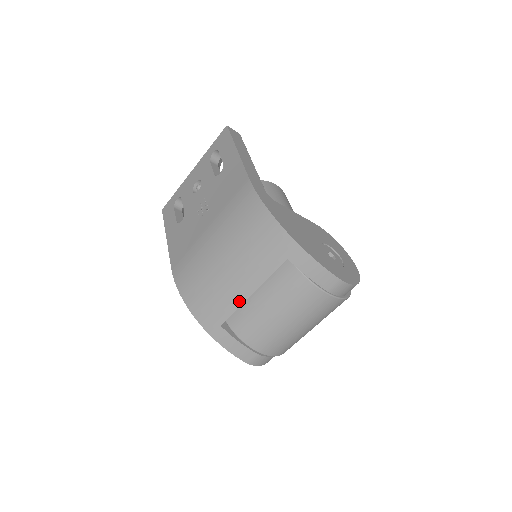
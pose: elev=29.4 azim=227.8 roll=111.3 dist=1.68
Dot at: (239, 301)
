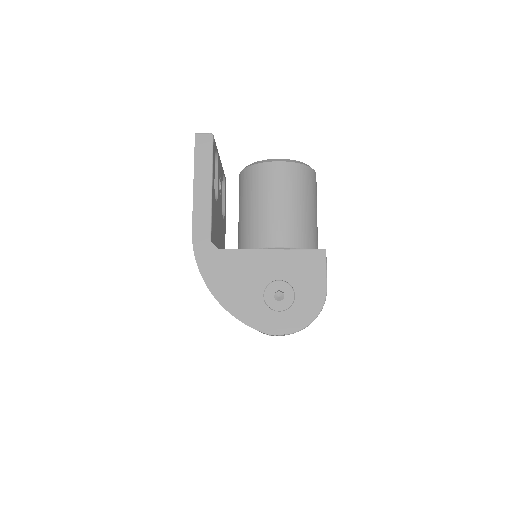
Dot at: occluded
